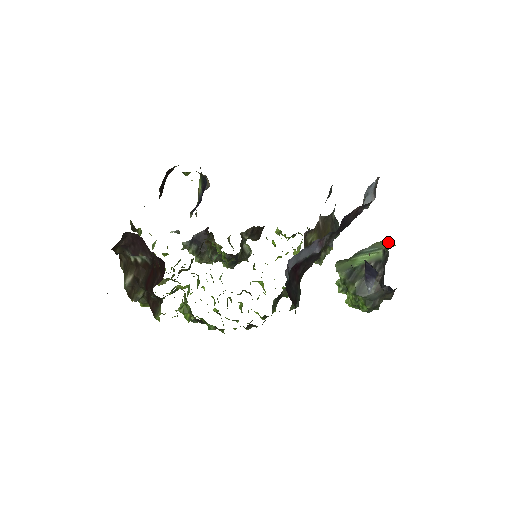
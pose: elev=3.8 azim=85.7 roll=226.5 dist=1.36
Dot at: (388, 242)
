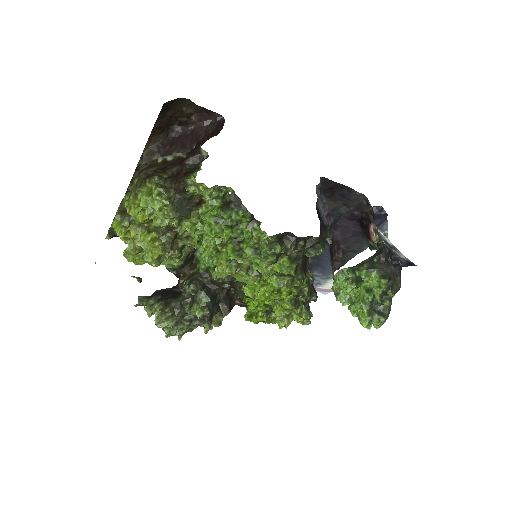
Dot at: occluded
